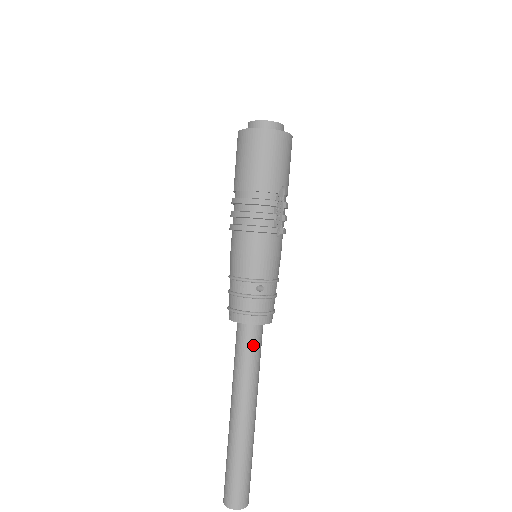
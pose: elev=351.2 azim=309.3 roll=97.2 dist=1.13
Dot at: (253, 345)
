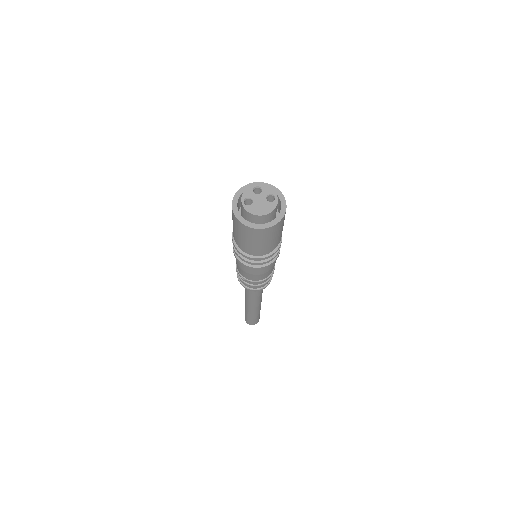
Dot at: occluded
